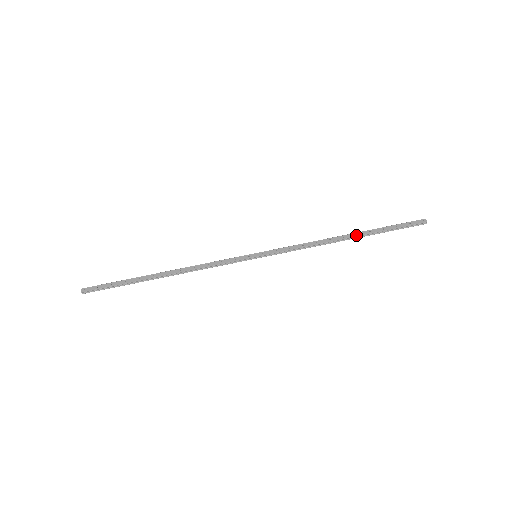
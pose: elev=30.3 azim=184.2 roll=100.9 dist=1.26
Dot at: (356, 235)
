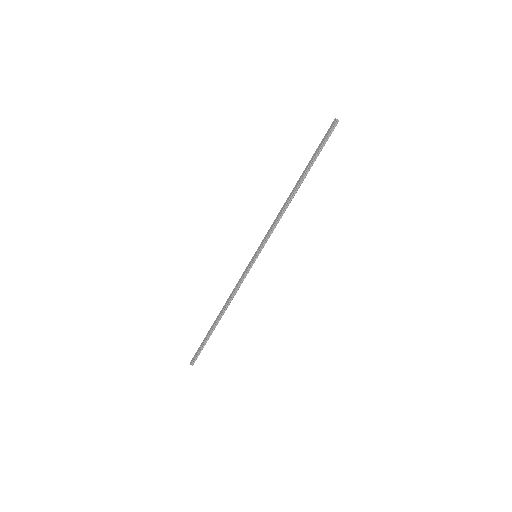
Dot at: (299, 180)
